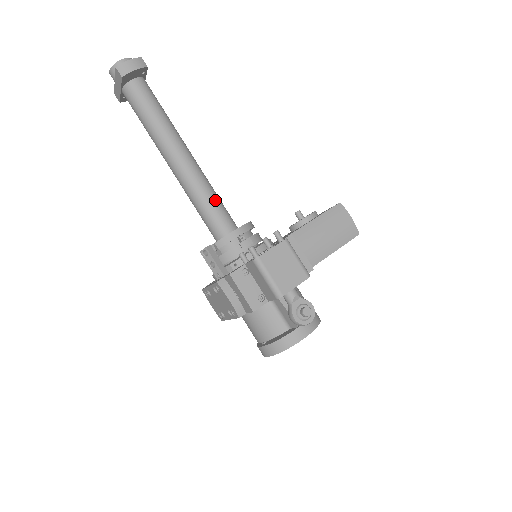
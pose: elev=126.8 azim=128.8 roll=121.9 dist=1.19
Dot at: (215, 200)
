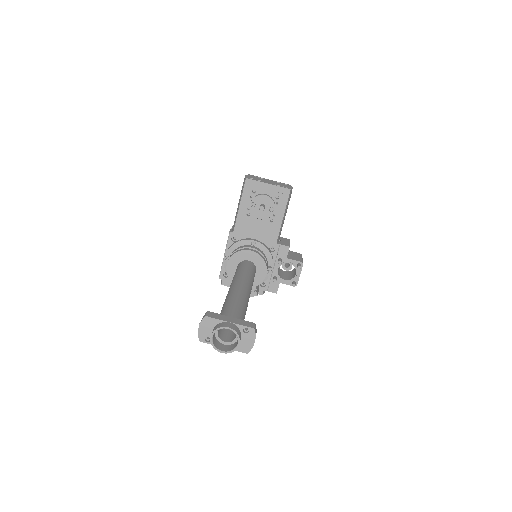
Dot at: occluded
